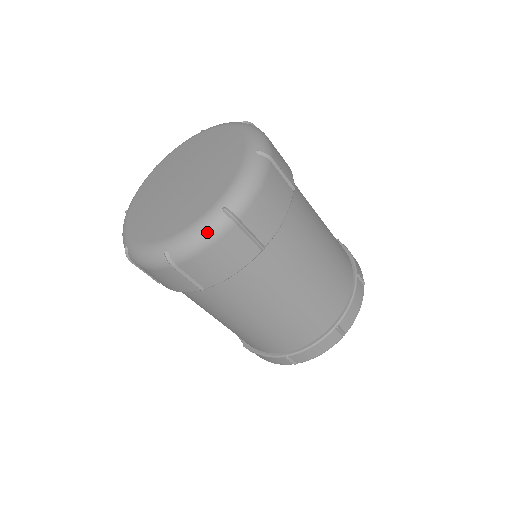
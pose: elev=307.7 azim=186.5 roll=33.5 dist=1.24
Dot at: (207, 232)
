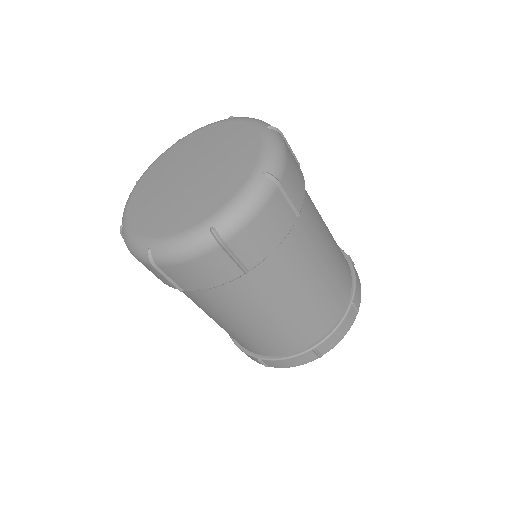
Dot at: (277, 142)
